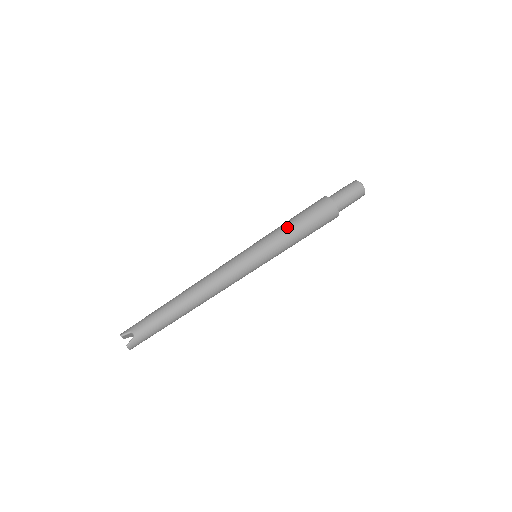
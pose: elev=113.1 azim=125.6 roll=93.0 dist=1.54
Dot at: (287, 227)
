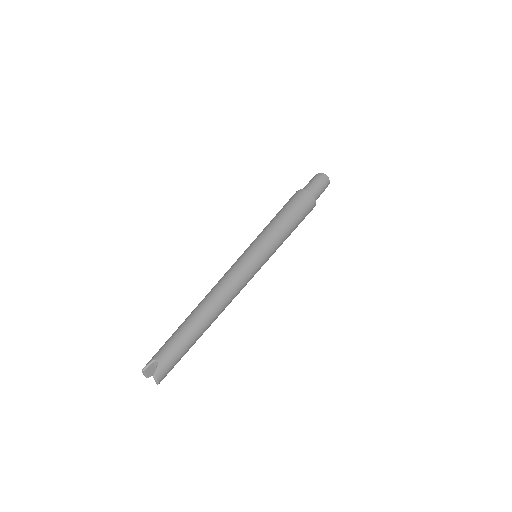
Dot at: (274, 221)
